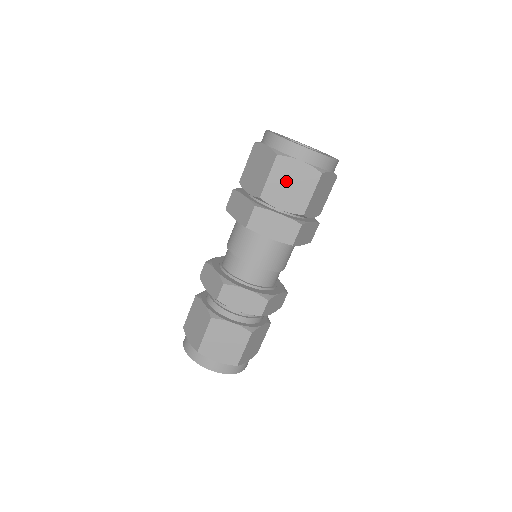
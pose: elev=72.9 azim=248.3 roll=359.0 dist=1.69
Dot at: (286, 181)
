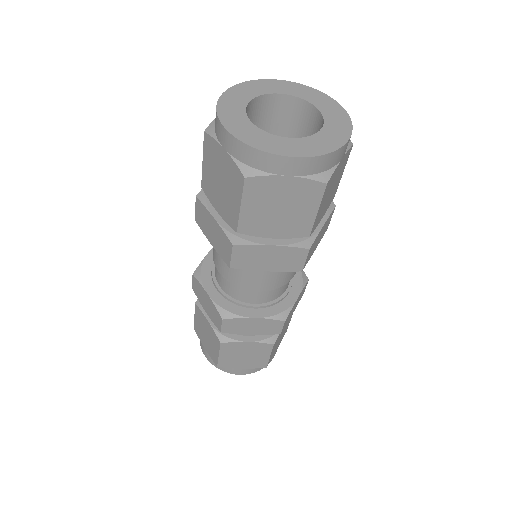
Dot at: (270, 206)
